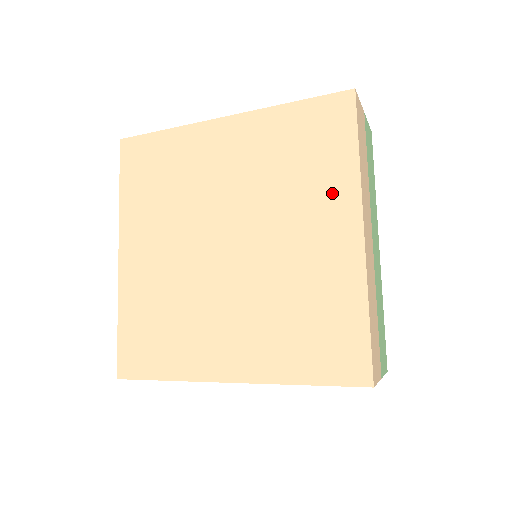
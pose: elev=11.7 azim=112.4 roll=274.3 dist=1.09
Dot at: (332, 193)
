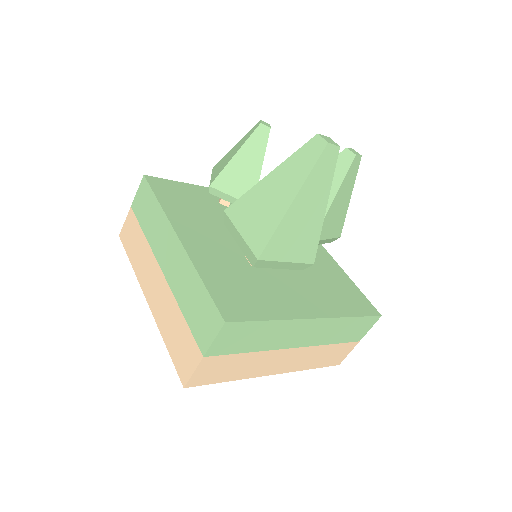
Dot at: occluded
